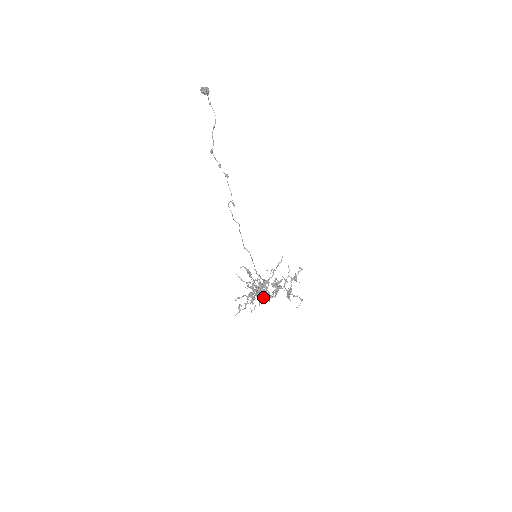
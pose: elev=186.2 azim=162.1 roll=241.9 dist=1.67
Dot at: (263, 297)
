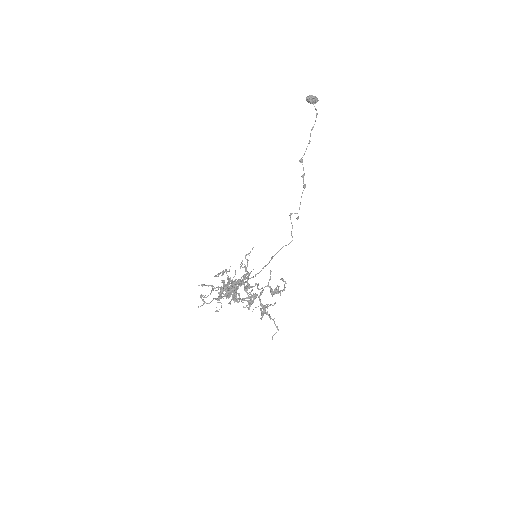
Dot at: (227, 296)
